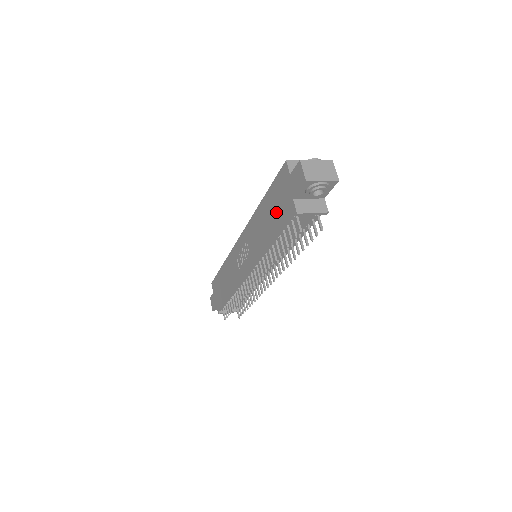
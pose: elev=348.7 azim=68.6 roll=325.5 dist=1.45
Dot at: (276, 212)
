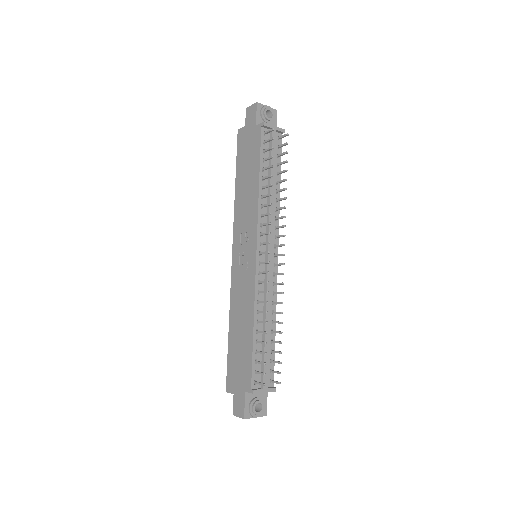
Dot at: (250, 159)
